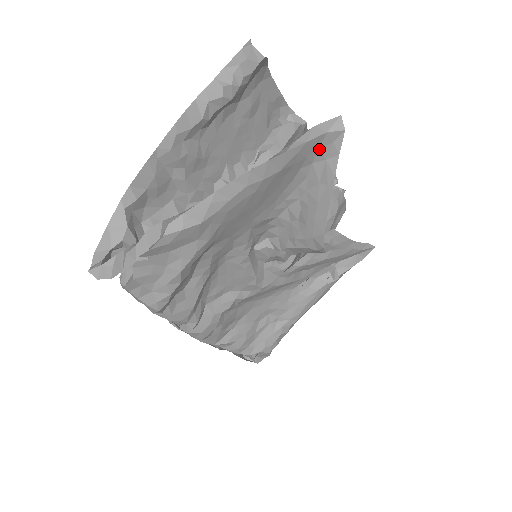
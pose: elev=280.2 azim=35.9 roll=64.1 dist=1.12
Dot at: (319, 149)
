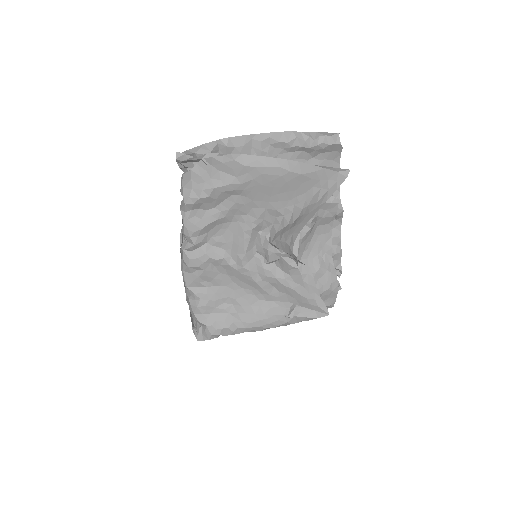
Dot at: (329, 180)
